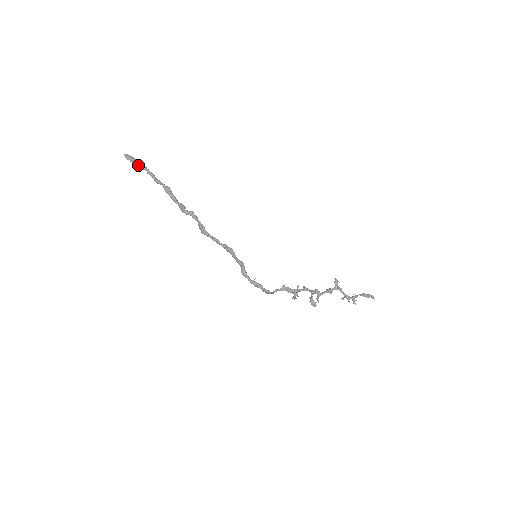
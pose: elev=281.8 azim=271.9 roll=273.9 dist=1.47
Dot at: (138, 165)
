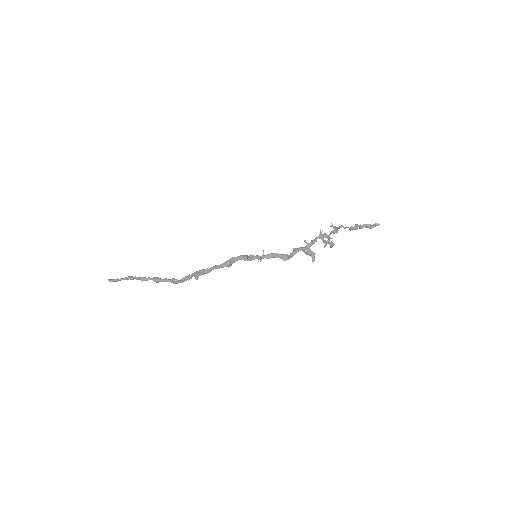
Dot at: (122, 279)
